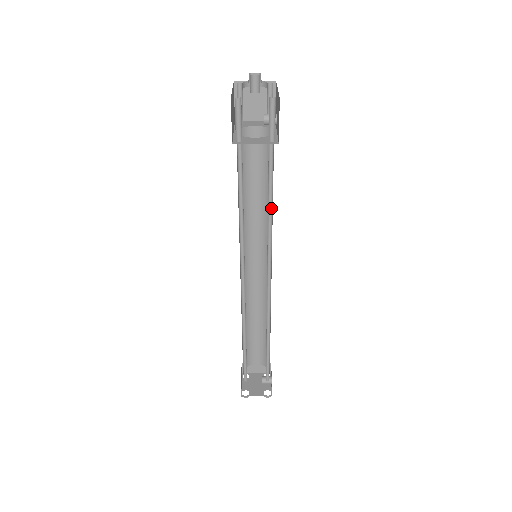
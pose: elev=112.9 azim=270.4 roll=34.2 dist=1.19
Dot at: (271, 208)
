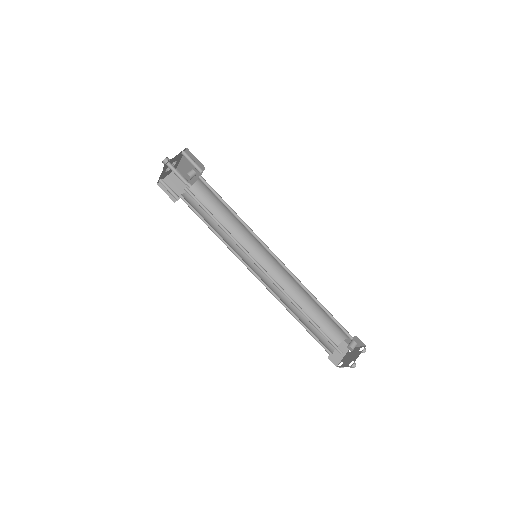
Dot at: (235, 214)
